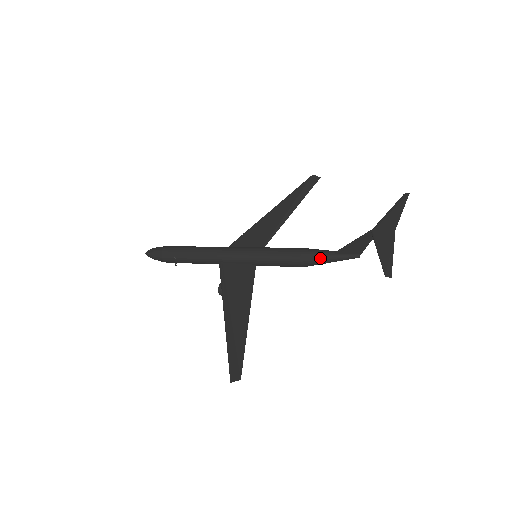
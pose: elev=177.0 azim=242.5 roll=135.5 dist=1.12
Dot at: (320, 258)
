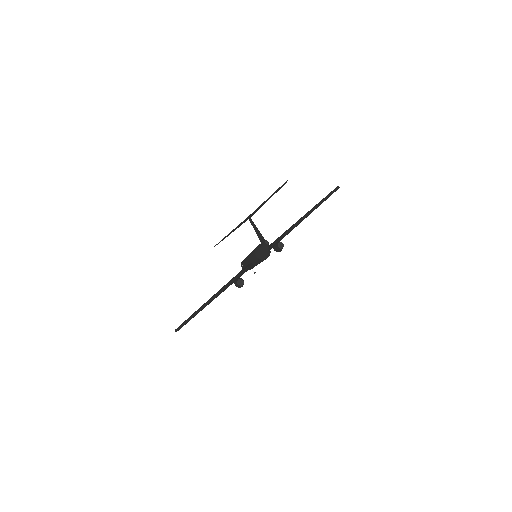
Dot at: (258, 249)
